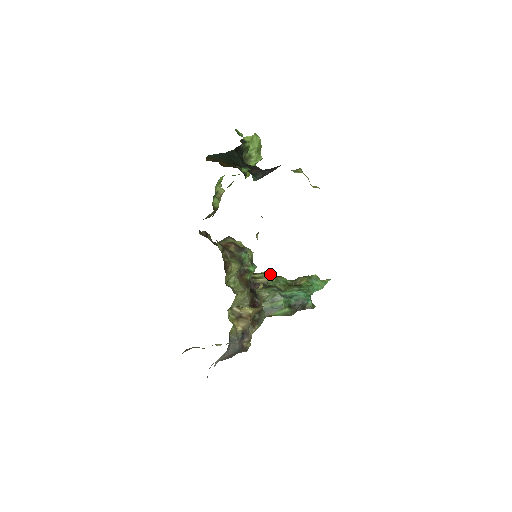
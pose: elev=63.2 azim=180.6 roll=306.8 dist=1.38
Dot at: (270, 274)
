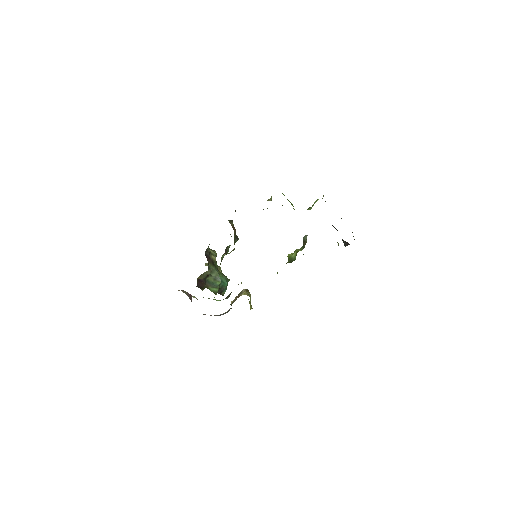
Dot at: occluded
